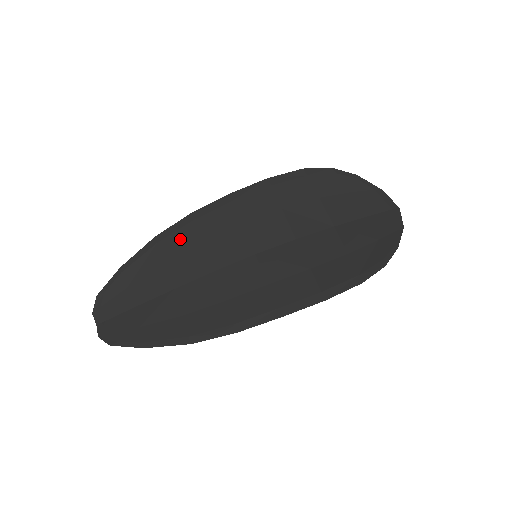
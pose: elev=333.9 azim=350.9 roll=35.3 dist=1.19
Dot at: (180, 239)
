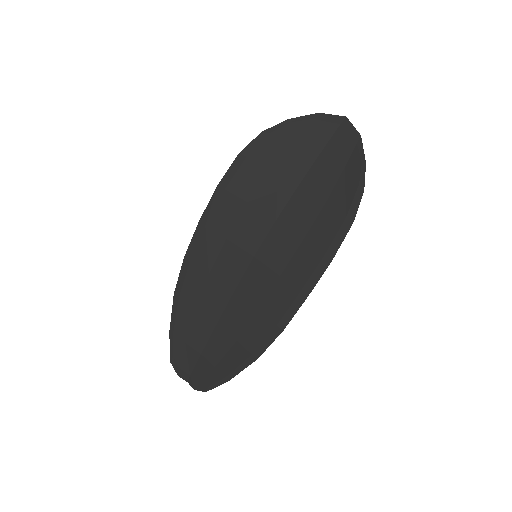
Dot at: (192, 283)
